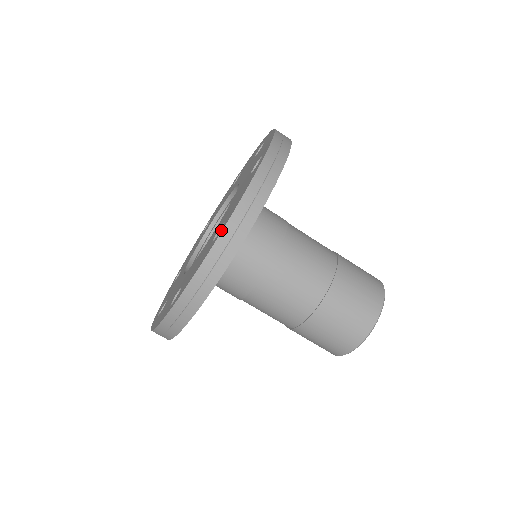
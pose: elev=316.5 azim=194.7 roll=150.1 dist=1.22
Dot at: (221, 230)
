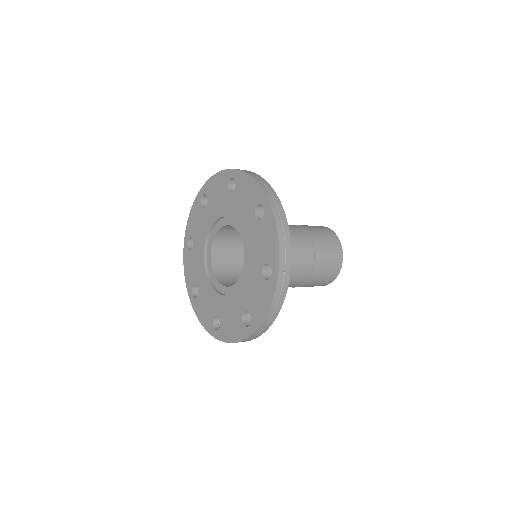
Dot at: (266, 202)
